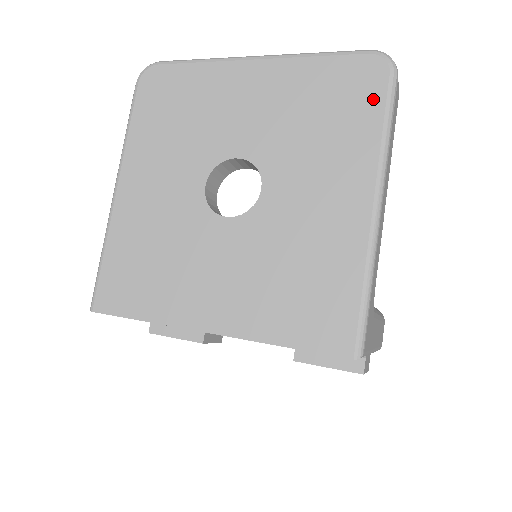
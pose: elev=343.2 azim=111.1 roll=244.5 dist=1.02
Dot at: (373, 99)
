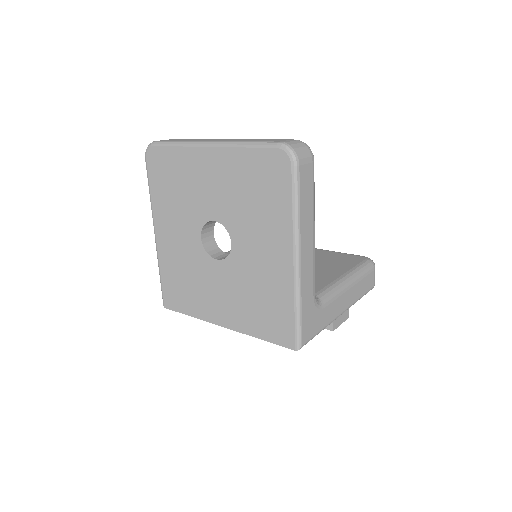
Dot at: (284, 185)
